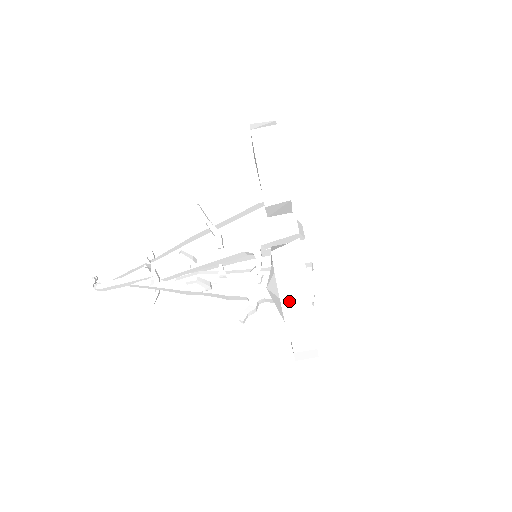
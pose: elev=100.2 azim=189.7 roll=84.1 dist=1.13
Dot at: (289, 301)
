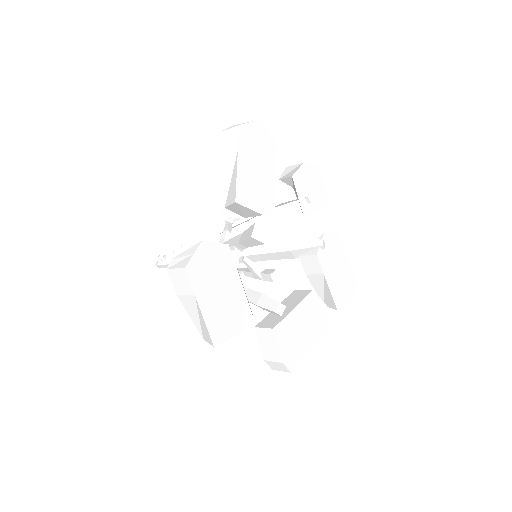
Dot at: (184, 299)
